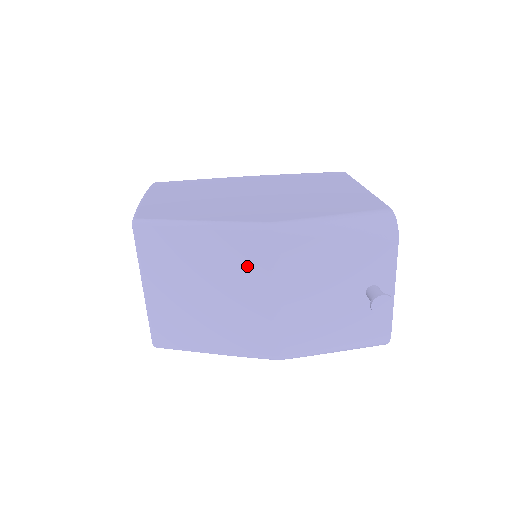
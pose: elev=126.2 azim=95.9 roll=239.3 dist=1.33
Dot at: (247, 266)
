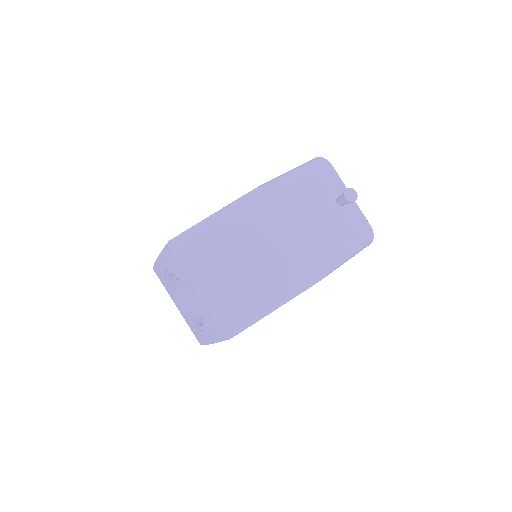
Dot at: (259, 222)
